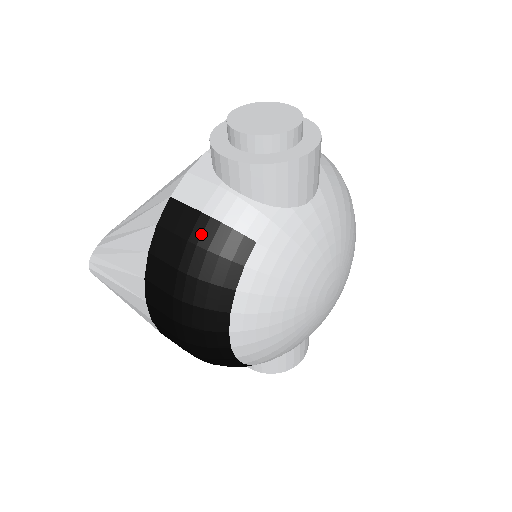
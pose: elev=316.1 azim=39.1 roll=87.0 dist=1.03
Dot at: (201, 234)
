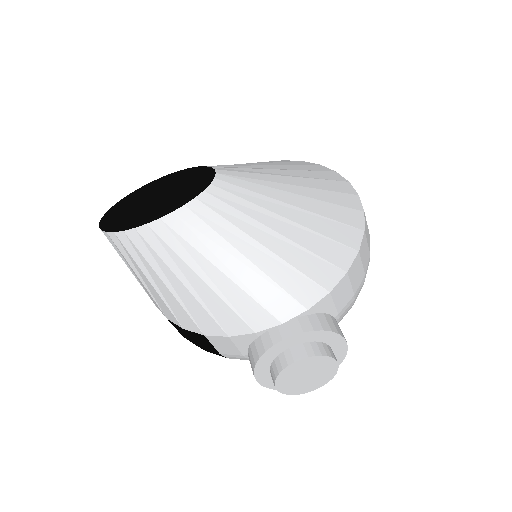
Dot at: occluded
